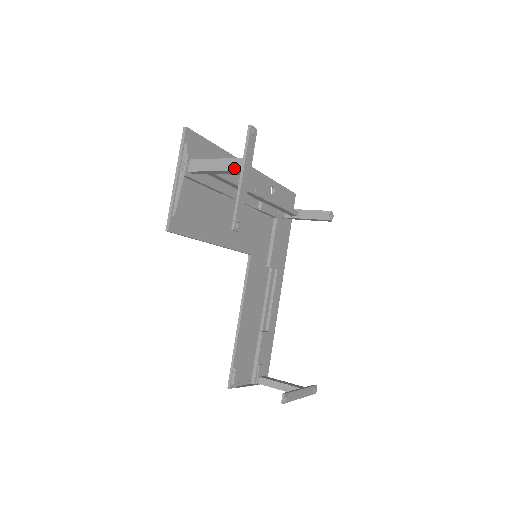
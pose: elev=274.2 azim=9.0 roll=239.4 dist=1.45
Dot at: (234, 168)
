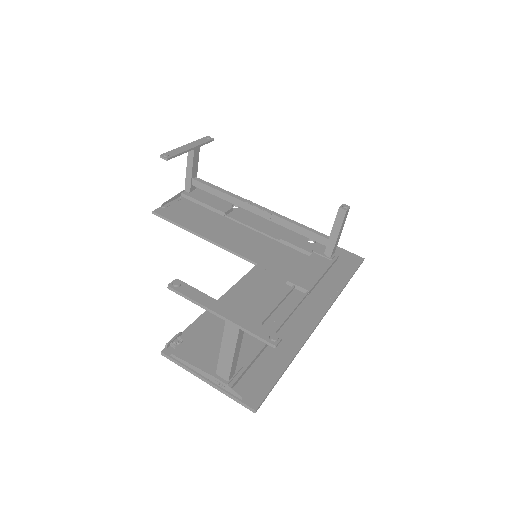
Dot at: (189, 152)
